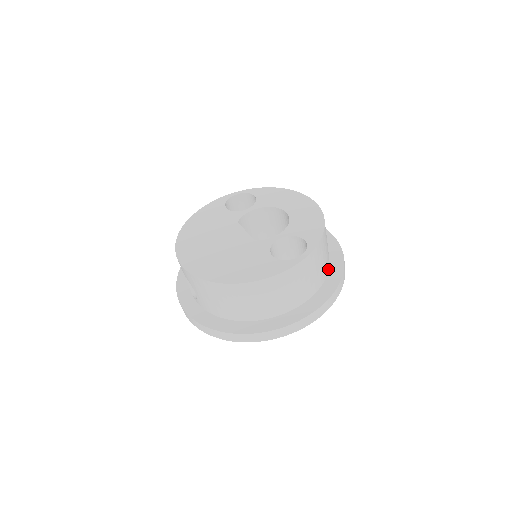
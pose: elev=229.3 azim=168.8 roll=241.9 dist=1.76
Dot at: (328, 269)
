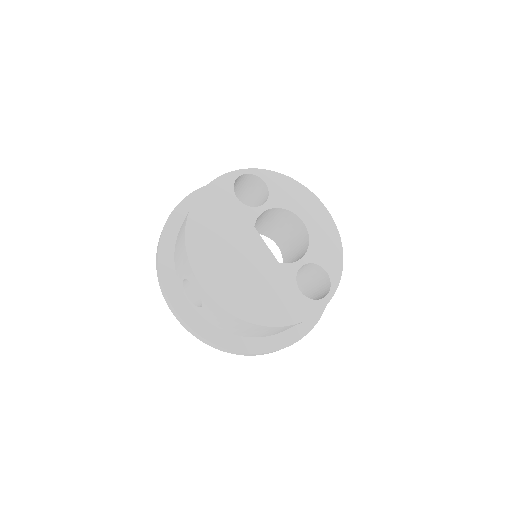
Dot at: occluded
